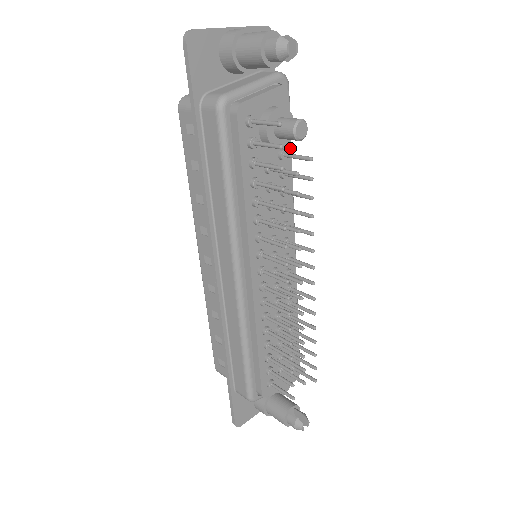
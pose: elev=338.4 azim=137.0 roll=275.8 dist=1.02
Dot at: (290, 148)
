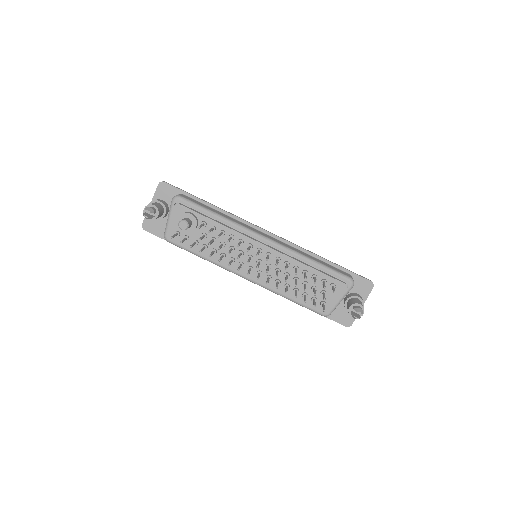
Dot at: (205, 217)
